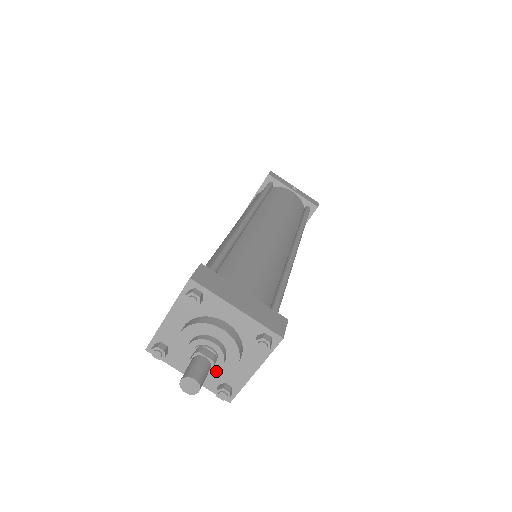
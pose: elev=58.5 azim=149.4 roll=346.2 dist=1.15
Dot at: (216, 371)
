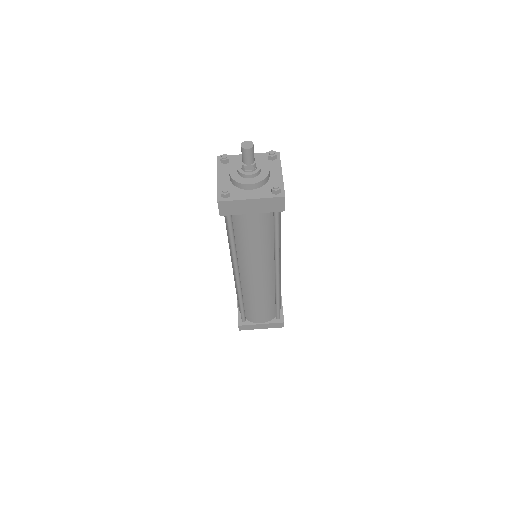
Dot at: (240, 179)
